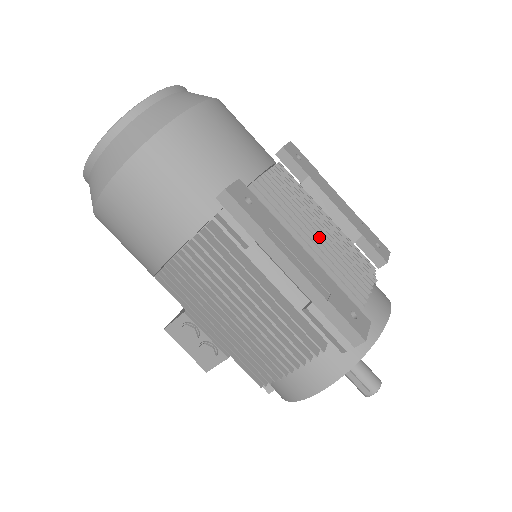
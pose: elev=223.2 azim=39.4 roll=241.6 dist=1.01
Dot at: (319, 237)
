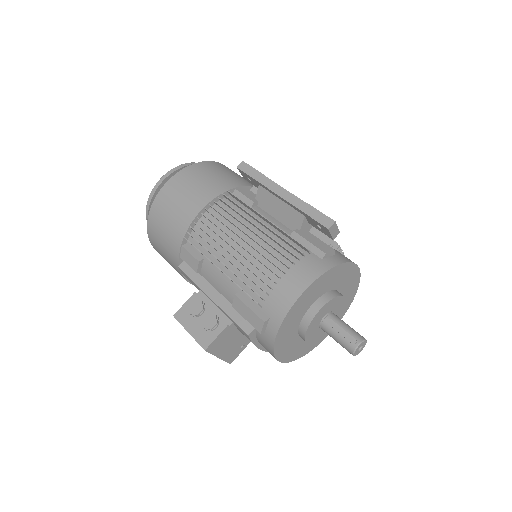
Dot at: occluded
